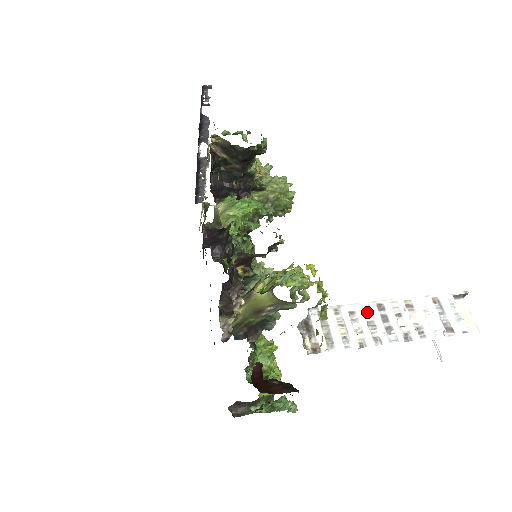
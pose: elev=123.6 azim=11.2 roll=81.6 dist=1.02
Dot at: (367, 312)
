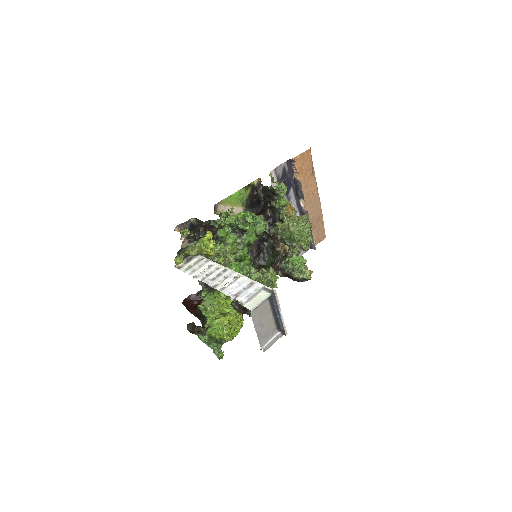
Dot at: (217, 269)
